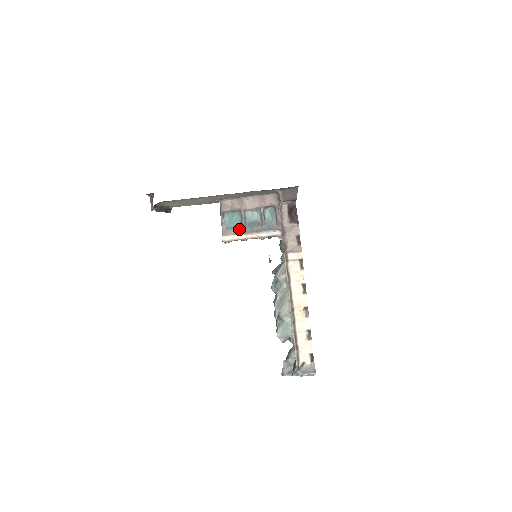
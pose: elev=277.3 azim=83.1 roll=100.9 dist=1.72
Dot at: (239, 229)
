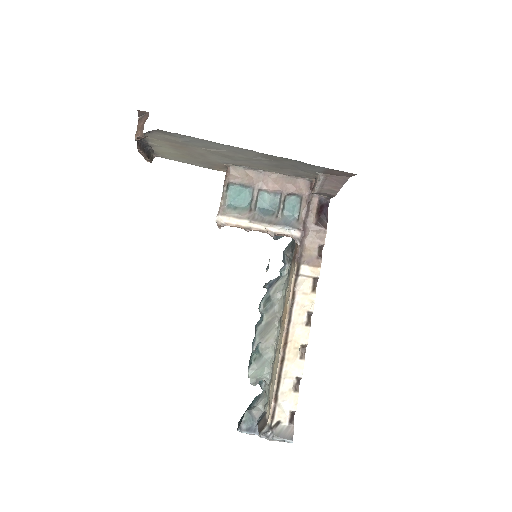
Dot at: (244, 212)
